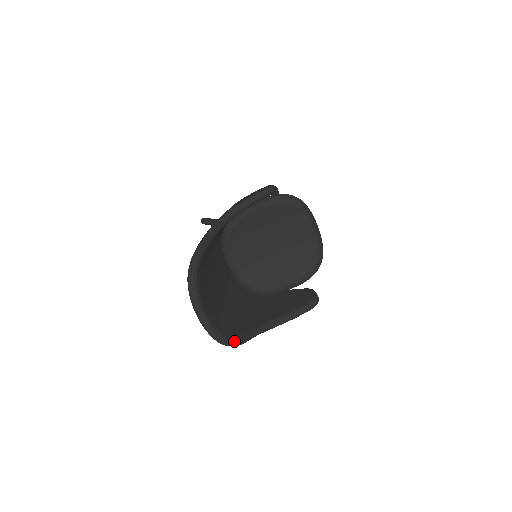
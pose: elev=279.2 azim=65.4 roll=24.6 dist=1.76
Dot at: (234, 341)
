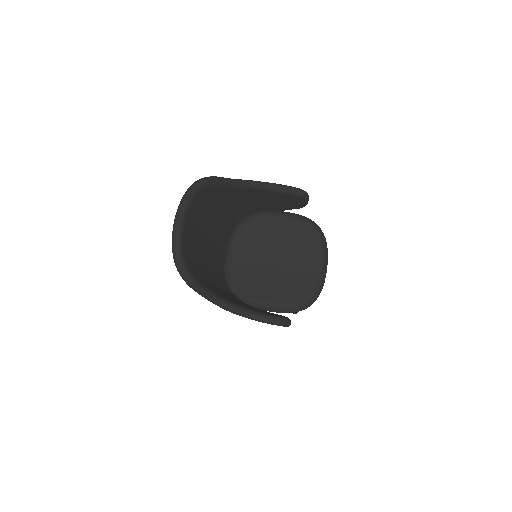
Dot at: (189, 274)
